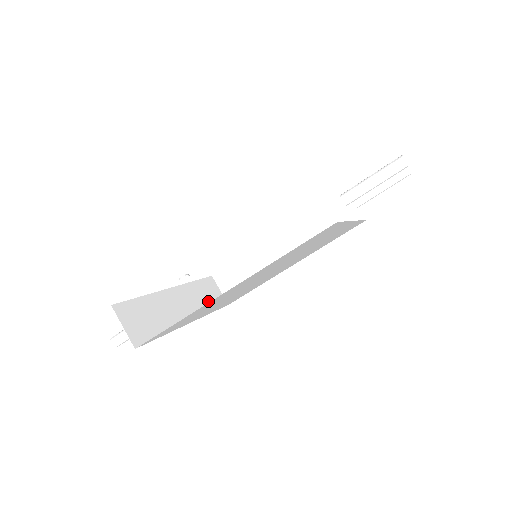
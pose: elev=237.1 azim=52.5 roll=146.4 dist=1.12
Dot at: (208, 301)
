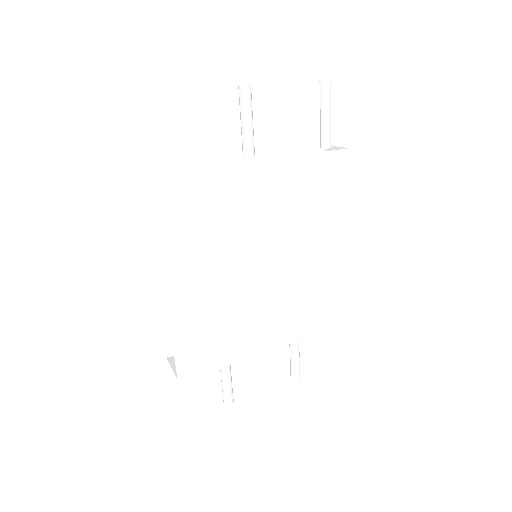
Dot at: occluded
